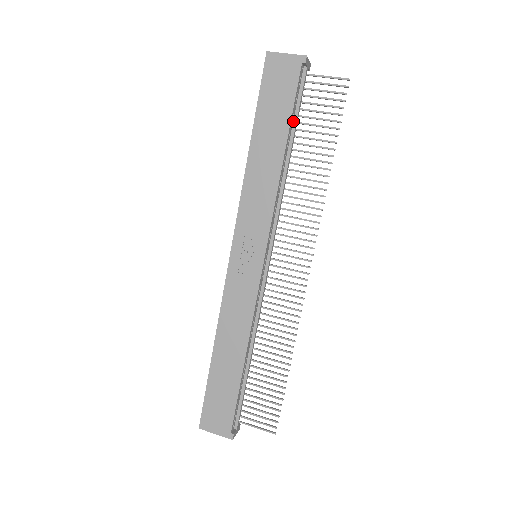
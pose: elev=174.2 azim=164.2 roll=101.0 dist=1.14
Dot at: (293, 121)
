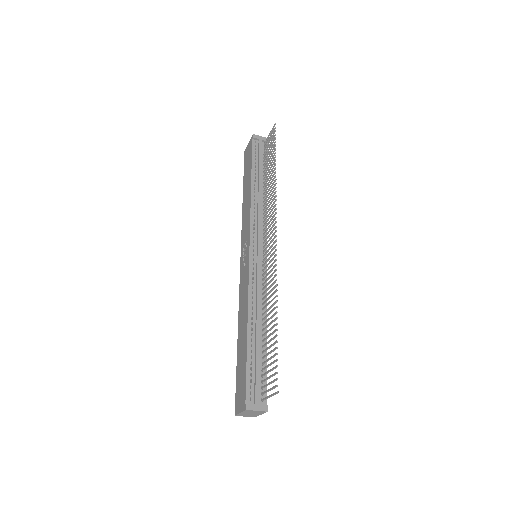
Dot at: (258, 167)
